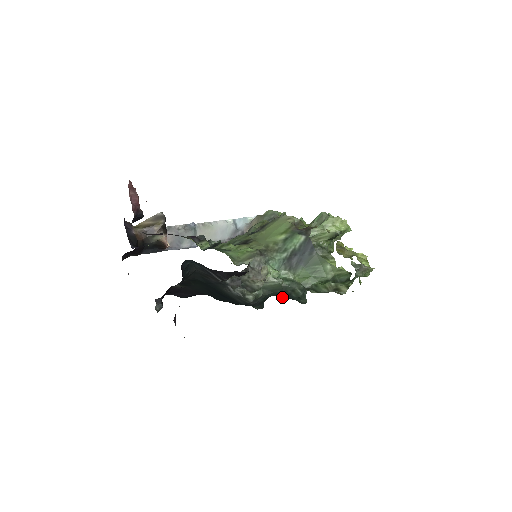
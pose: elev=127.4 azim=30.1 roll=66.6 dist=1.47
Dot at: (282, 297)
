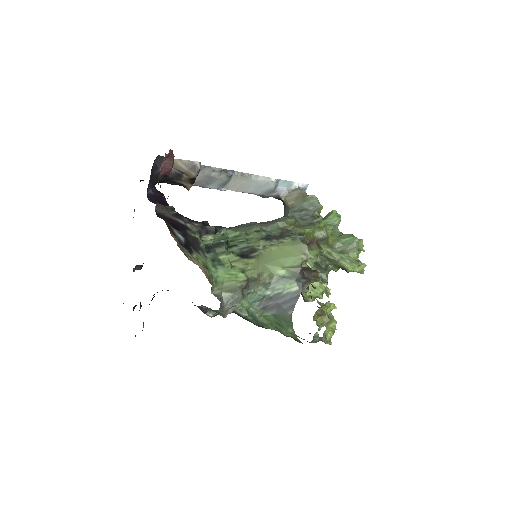
Dot at: occluded
